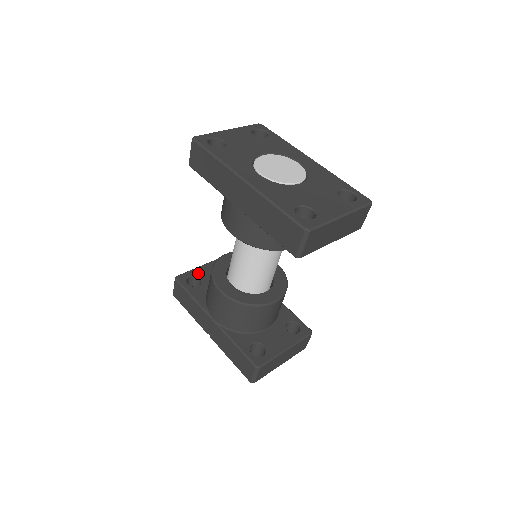
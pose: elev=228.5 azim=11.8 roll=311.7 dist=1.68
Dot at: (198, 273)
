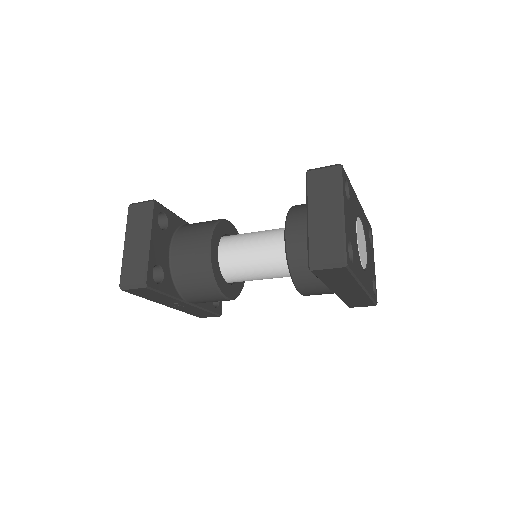
Dot at: (154, 260)
